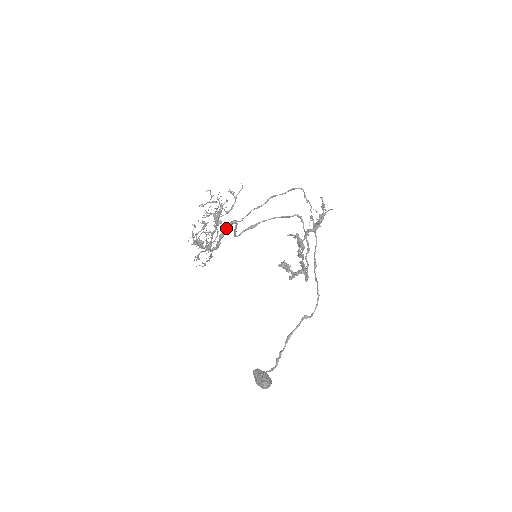
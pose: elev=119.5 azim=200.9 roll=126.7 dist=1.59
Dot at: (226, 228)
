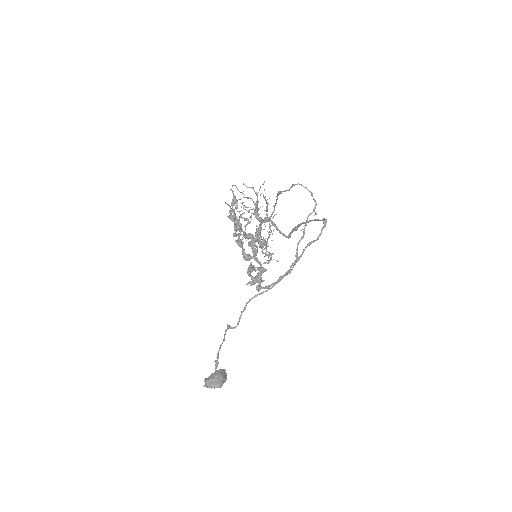
Dot at: (259, 225)
